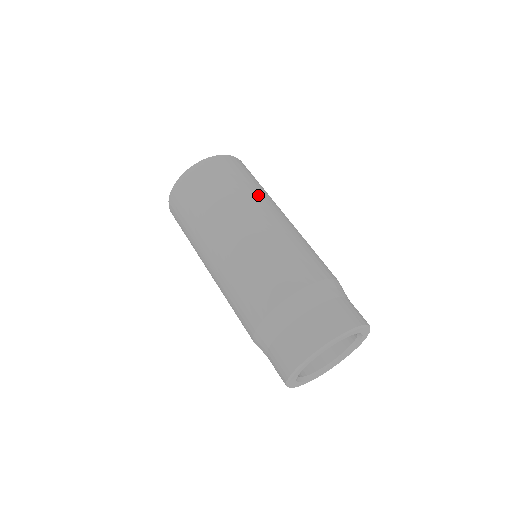
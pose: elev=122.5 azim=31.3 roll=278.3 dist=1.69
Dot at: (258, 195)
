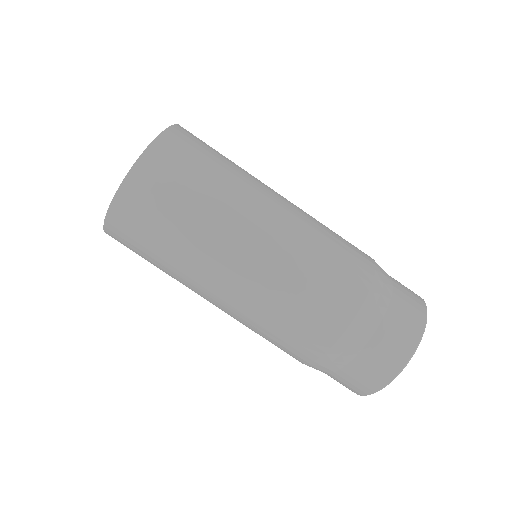
Dot at: (244, 184)
